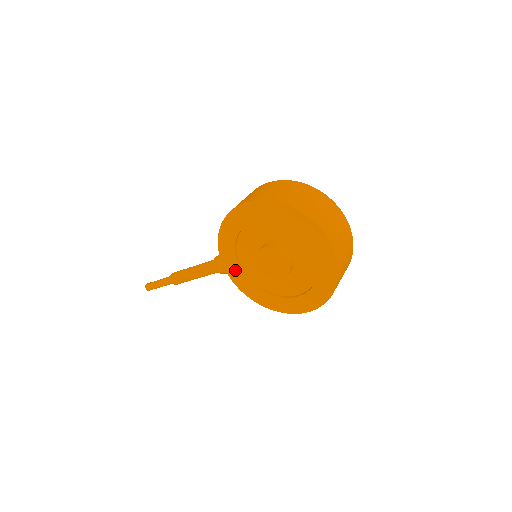
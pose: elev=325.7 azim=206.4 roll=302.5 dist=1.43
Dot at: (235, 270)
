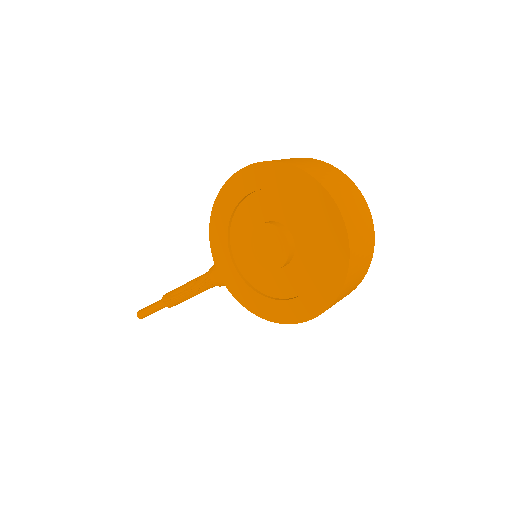
Dot at: (227, 266)
